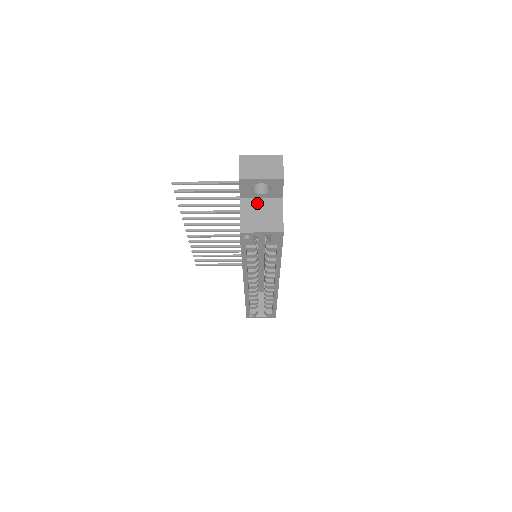
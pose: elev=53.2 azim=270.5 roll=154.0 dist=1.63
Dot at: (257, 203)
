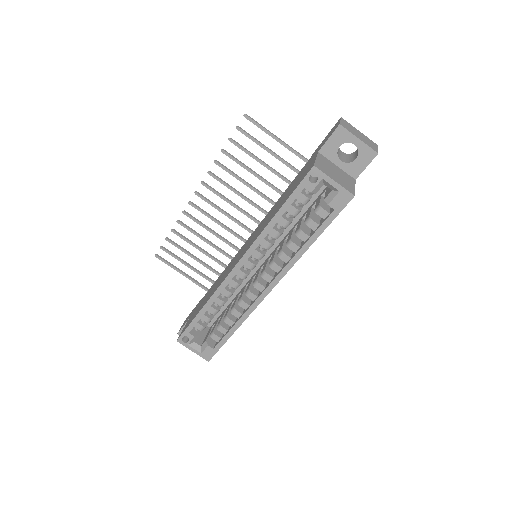
Dot at: (333, 165)
